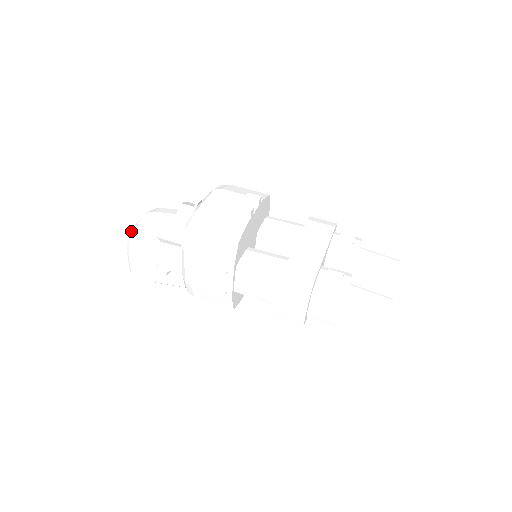
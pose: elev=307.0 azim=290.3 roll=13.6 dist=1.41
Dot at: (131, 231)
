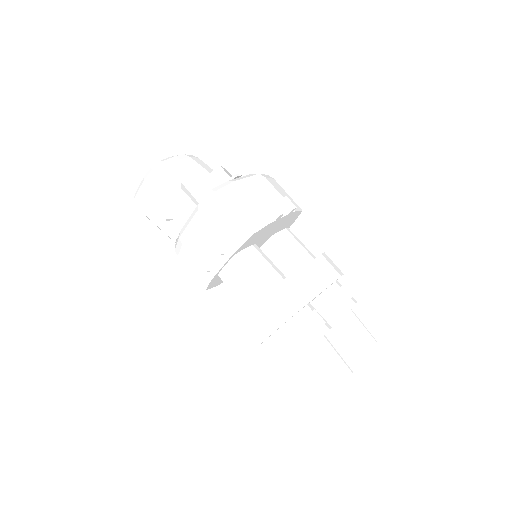
Dot at: (160, 161)
